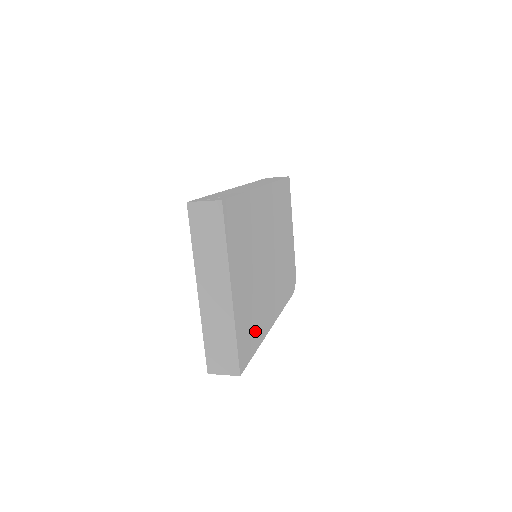
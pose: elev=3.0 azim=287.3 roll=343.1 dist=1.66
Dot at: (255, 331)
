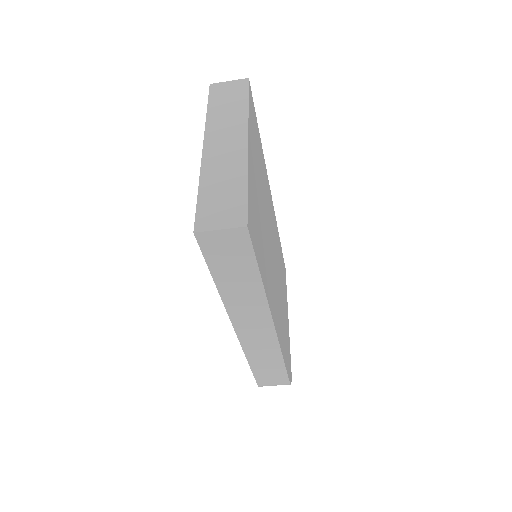
Dot at: (261, 256)
